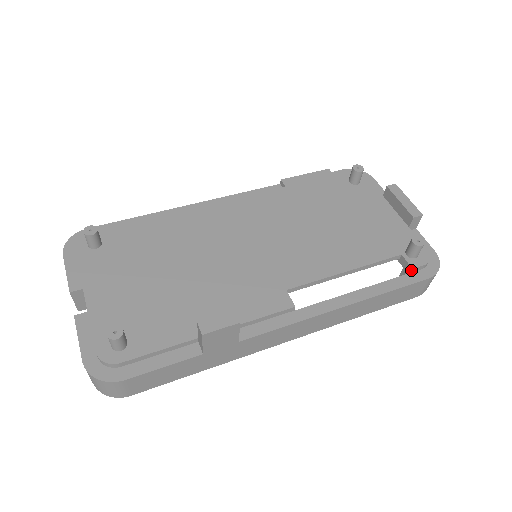
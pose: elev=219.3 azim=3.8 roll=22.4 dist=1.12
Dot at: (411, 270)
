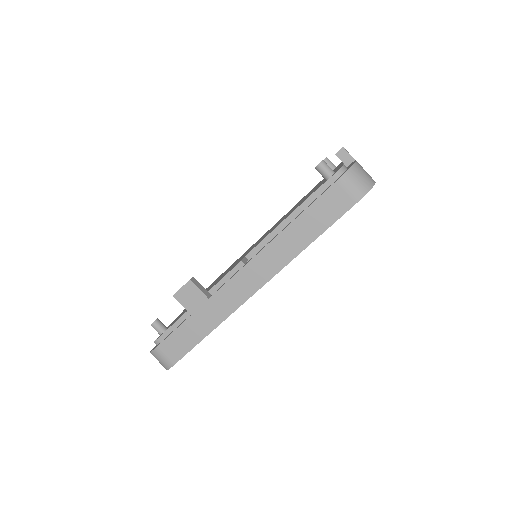
Dot at: occluded
